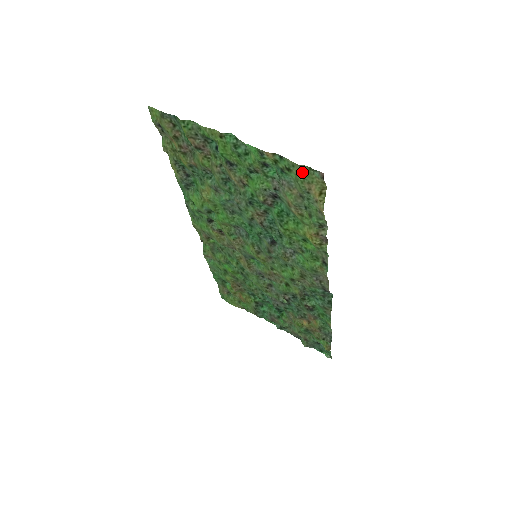
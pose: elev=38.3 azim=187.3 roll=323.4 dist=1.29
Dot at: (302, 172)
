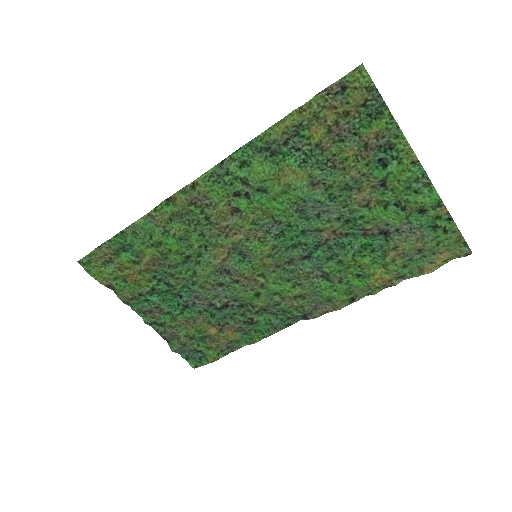
Dot at: (454, 240)
